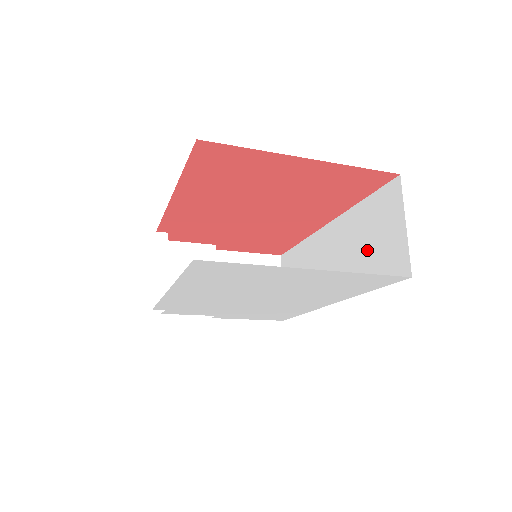
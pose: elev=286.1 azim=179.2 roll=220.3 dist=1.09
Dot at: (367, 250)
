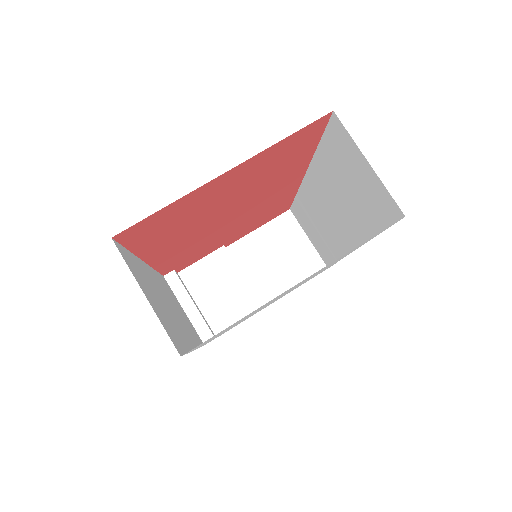
Dot at: (352, 195)
